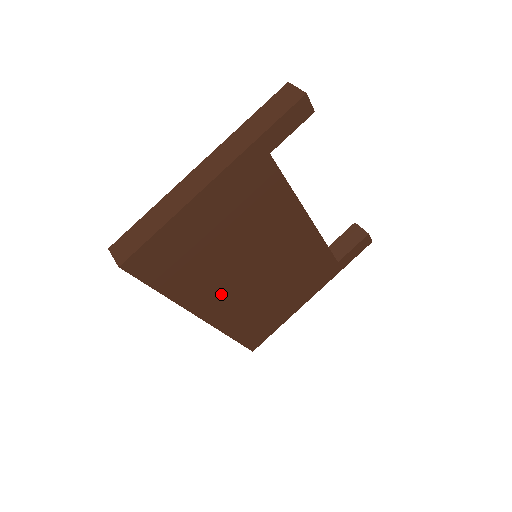
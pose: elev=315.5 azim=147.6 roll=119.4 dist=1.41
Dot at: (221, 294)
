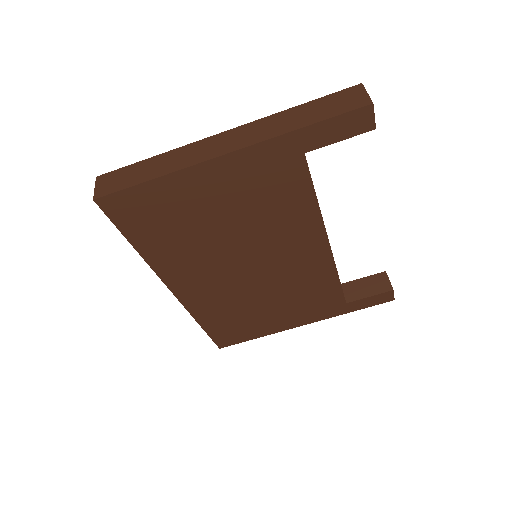
Dot at: (201, 277)
